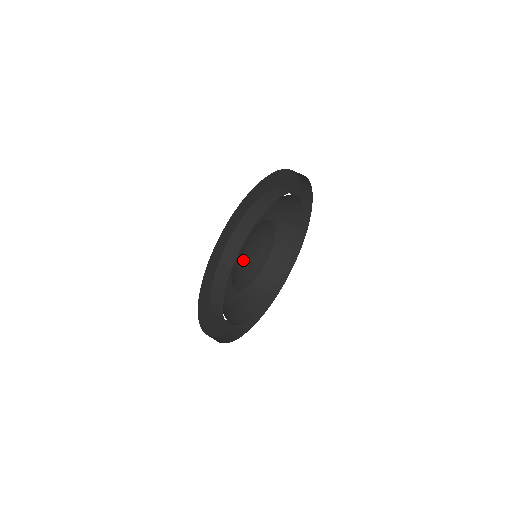
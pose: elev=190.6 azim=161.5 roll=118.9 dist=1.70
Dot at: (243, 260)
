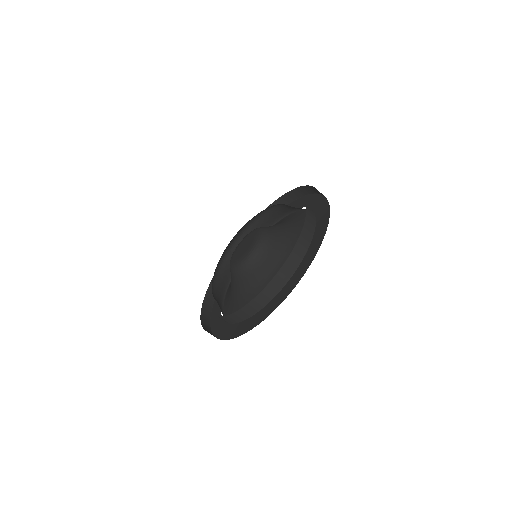
Dot at: occluded
